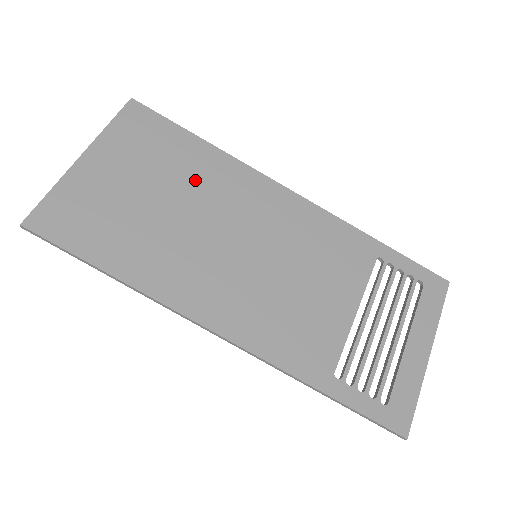
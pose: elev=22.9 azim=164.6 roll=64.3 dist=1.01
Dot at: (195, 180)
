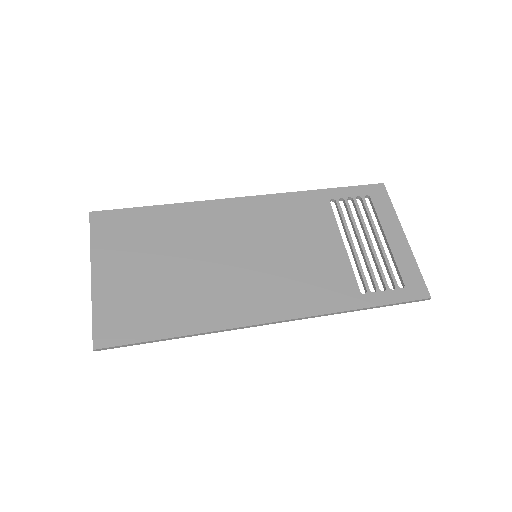
Dot at: (178, 236)
